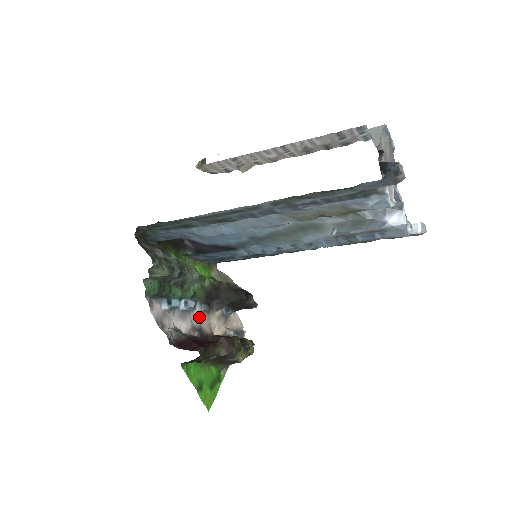
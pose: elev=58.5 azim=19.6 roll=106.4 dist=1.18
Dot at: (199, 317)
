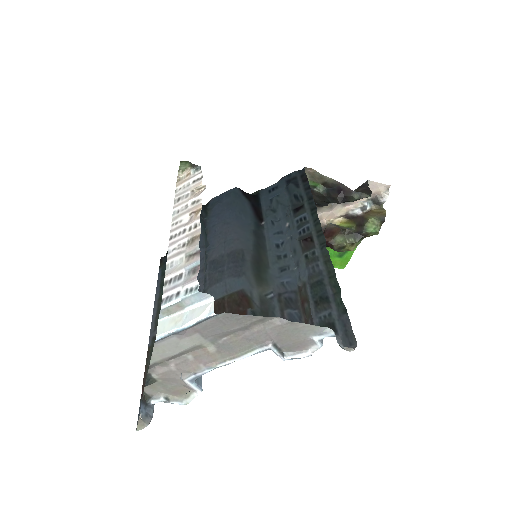
Dot at: occluded
